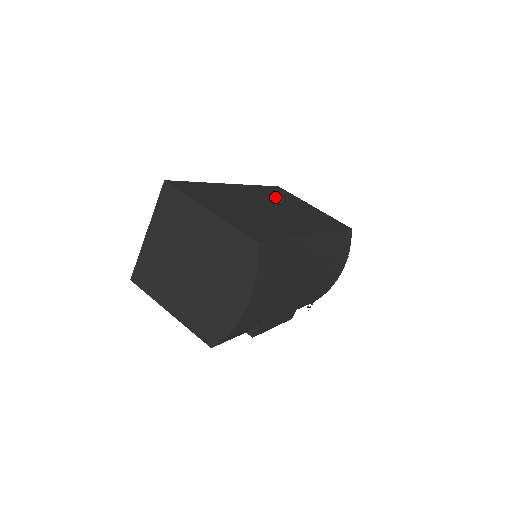
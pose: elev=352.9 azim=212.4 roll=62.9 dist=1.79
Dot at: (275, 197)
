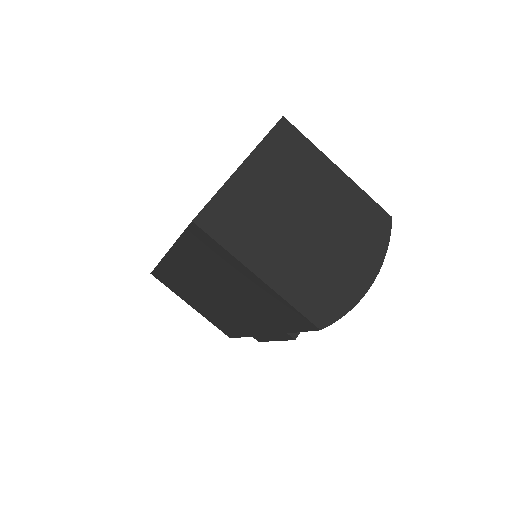
Dot at: occluded
